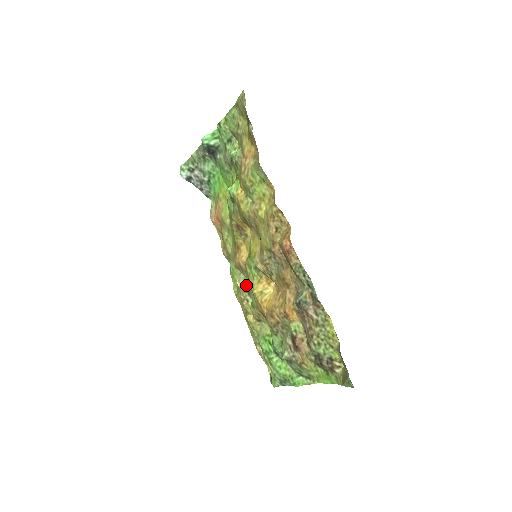
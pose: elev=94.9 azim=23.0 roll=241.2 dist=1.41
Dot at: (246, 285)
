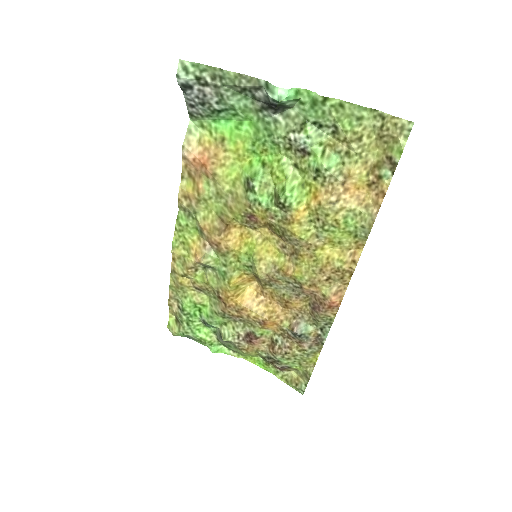
Dot at: (214, 266)
